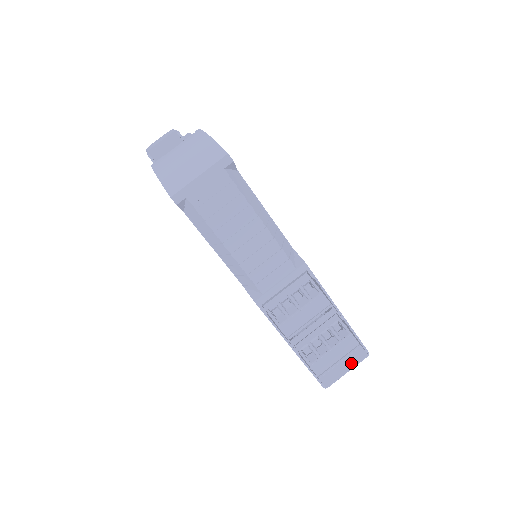
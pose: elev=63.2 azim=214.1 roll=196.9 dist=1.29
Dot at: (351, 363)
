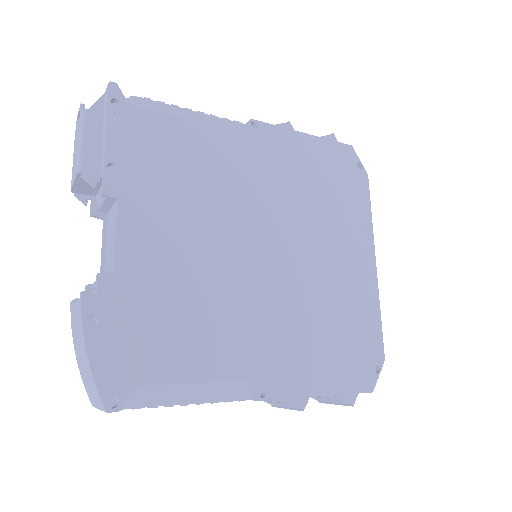
Dot at: occluded
